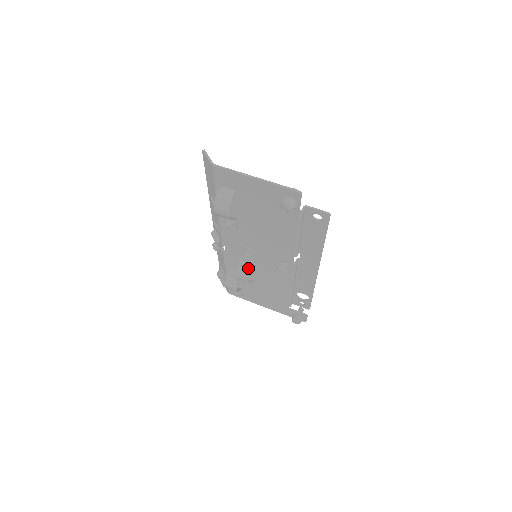
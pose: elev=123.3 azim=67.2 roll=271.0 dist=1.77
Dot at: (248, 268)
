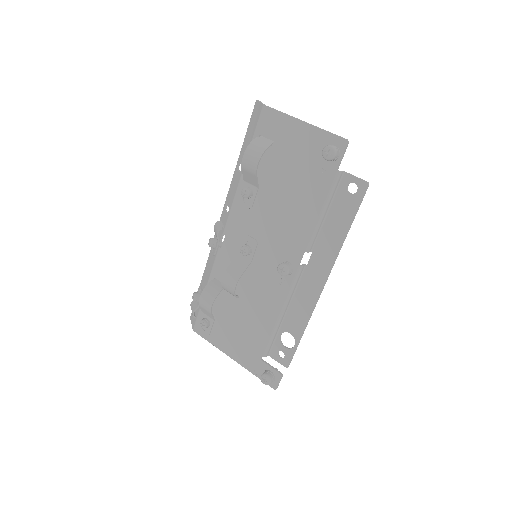
Dot at: (241, 268)
